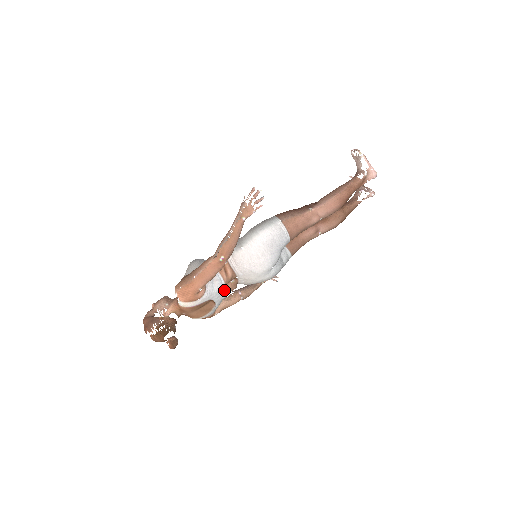
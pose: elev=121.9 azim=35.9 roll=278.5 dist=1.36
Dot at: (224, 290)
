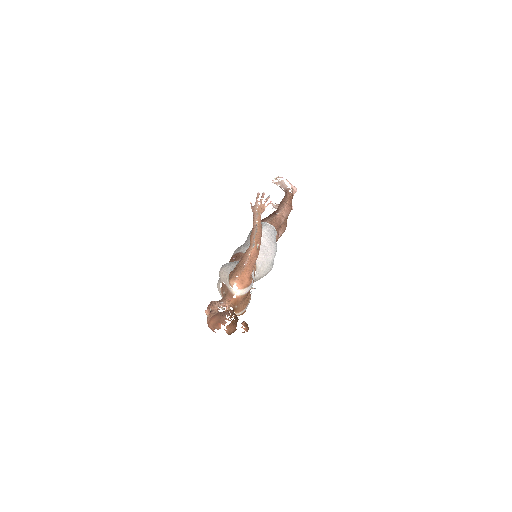
Dot at: occluded
